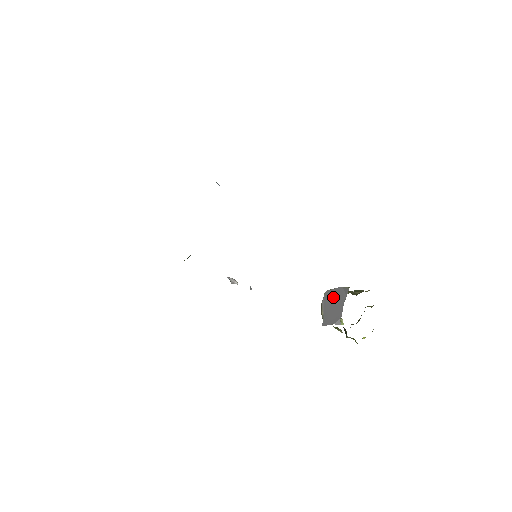
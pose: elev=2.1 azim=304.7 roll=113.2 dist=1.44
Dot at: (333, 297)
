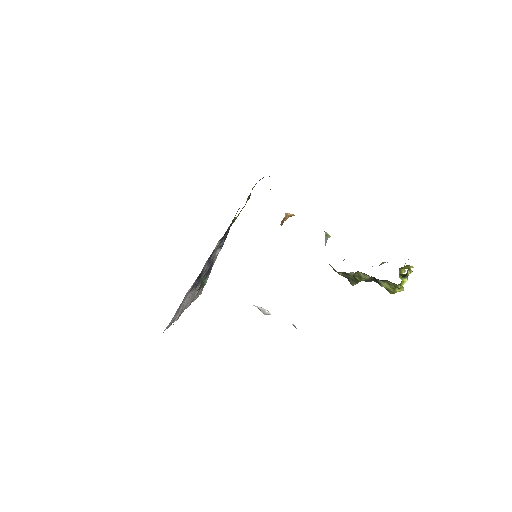
Dot at: occluded
